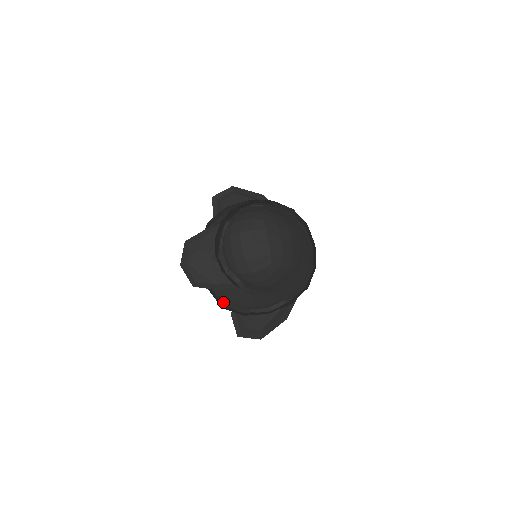
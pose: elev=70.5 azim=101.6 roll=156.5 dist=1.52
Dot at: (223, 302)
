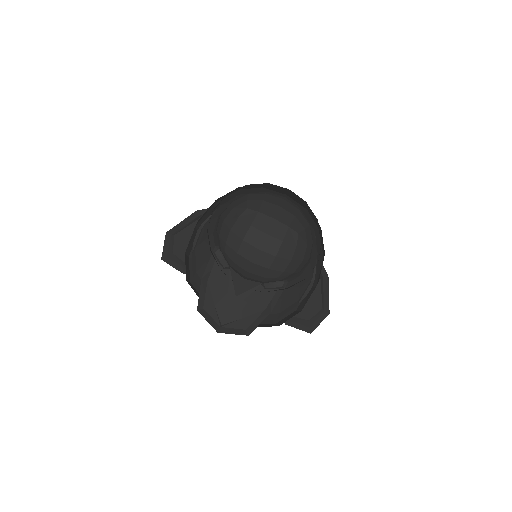
Dot at: (271, 322)
